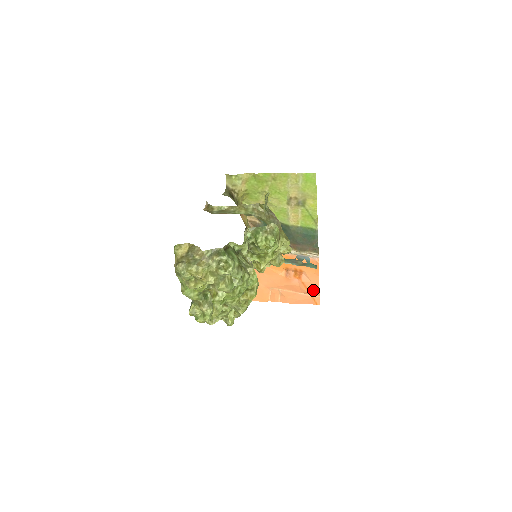
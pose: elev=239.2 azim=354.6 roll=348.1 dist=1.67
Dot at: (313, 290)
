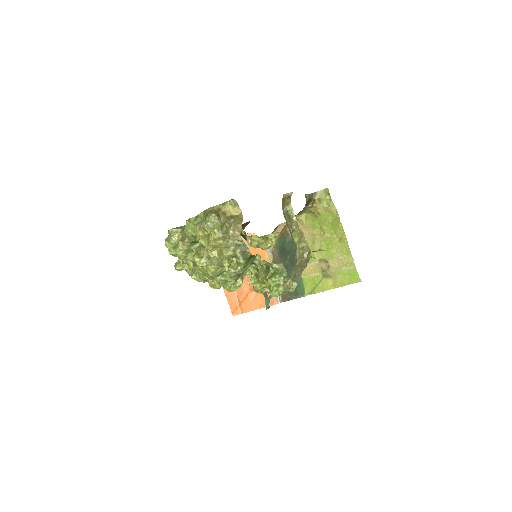
Dot at: (244, 306)
